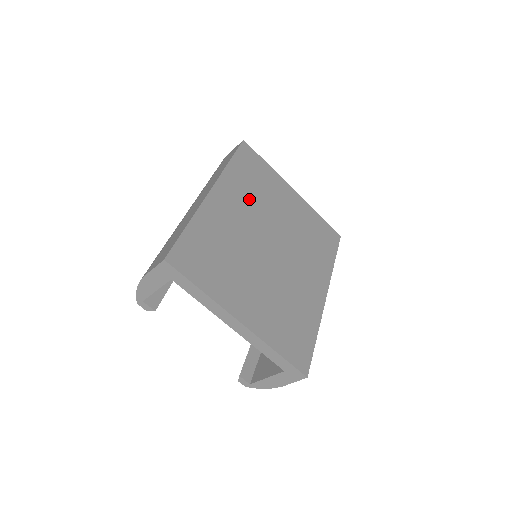
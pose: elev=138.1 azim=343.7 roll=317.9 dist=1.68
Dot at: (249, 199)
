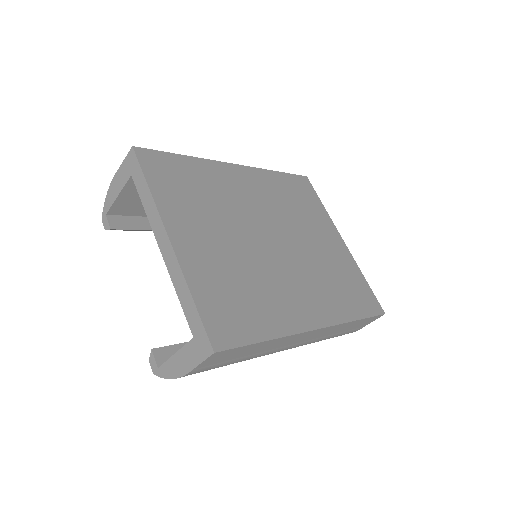
Dot at: (276, 200)
